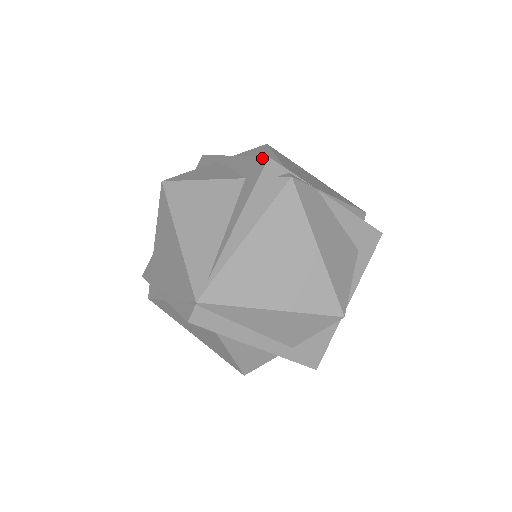
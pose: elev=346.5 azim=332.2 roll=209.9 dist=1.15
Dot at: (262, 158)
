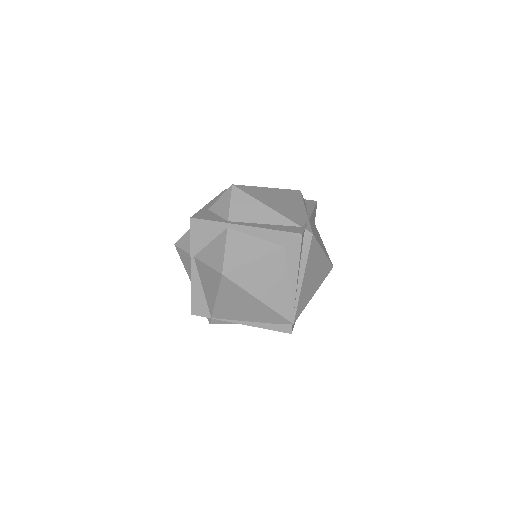
Dot at: (295, 234)
